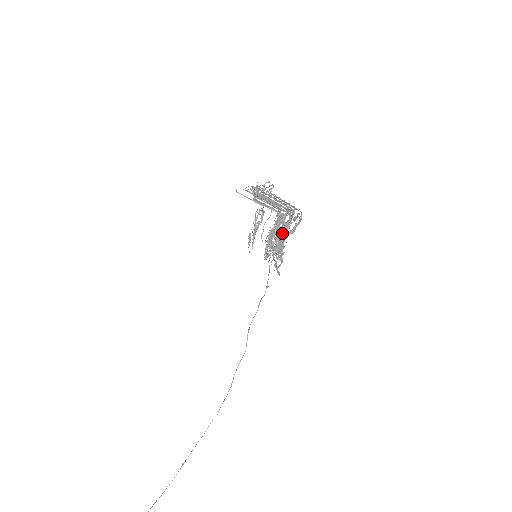
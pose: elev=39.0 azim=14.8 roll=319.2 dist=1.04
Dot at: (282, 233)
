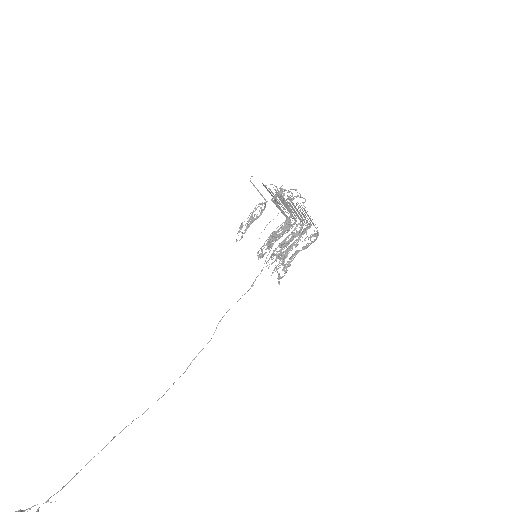
Dot at: (288, 241)
